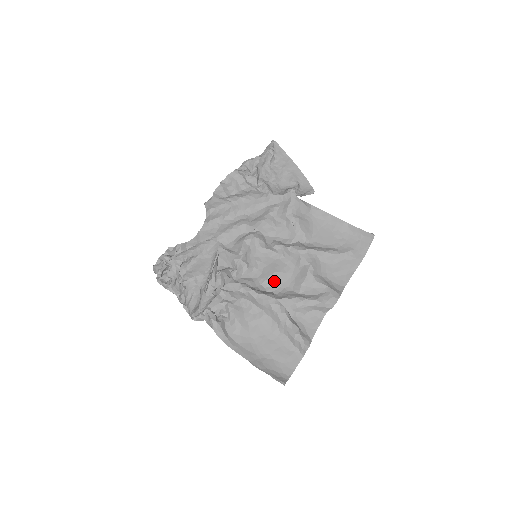
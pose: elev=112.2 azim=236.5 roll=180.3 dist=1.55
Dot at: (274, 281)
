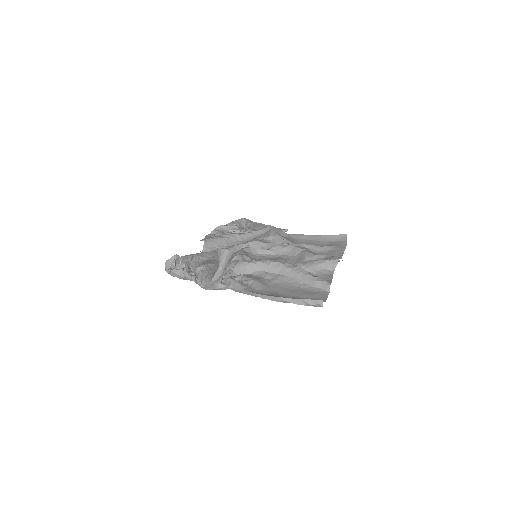
Dot at: occluded
